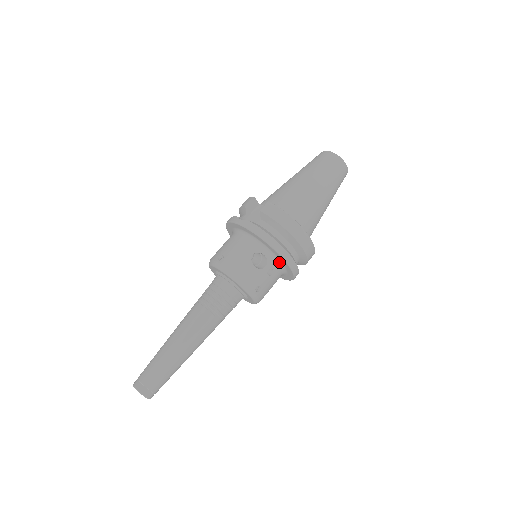
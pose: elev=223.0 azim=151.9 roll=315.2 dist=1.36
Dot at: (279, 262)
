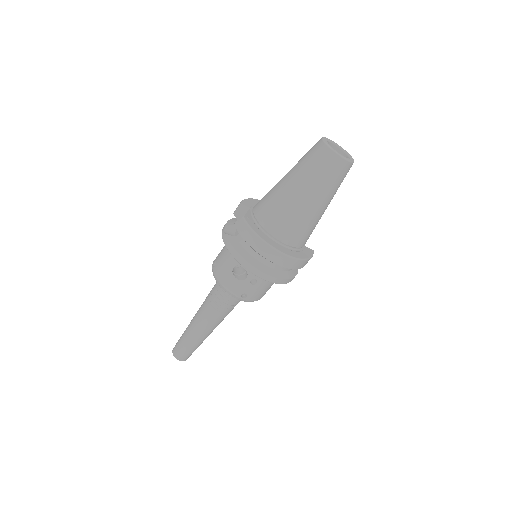
Dot at: occluded
